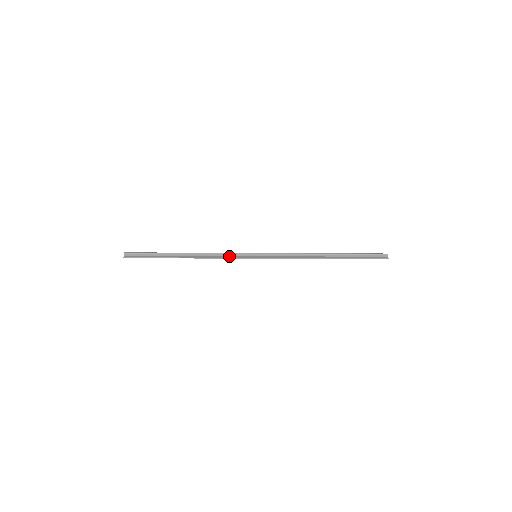
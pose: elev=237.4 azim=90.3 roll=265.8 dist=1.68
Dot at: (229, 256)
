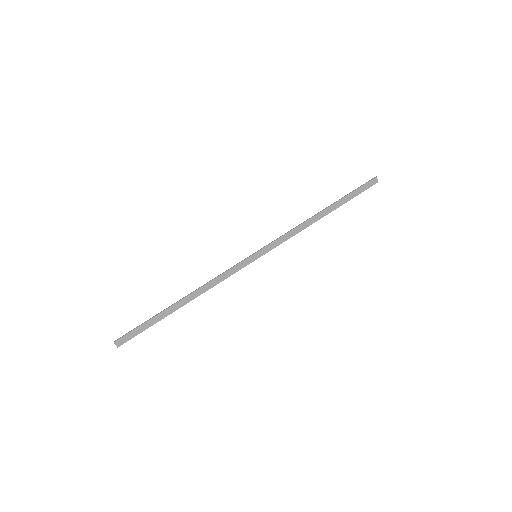
Dot at: (229, 272)
